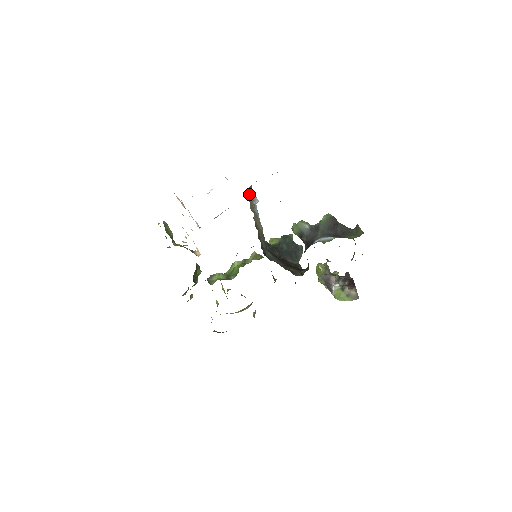
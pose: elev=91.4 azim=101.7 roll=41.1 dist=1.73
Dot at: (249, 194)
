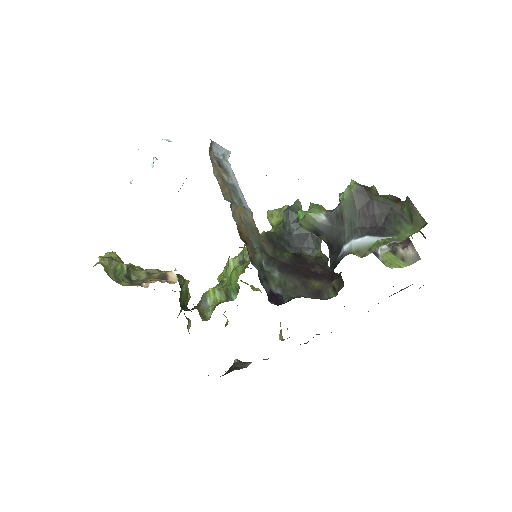
Dot at: (212, 158)
